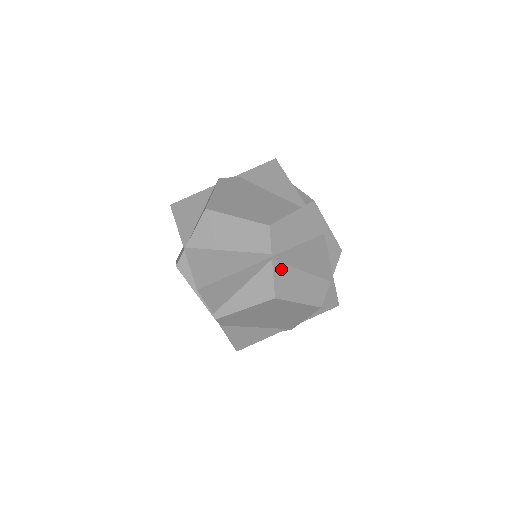
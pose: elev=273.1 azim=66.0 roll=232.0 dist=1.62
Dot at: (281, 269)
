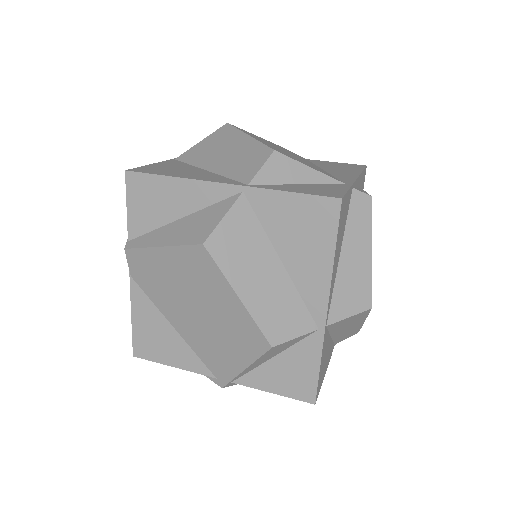
Dot at: (247, 219)
